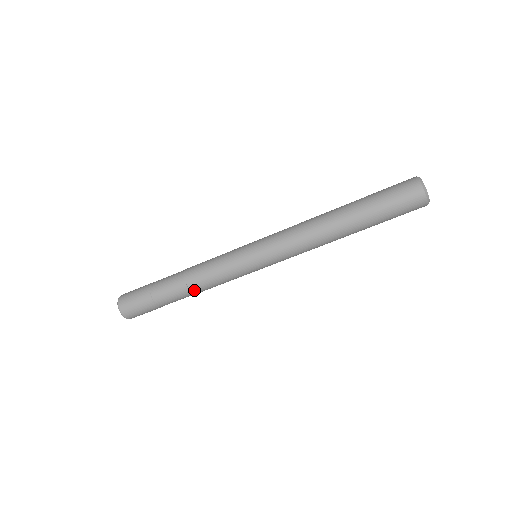
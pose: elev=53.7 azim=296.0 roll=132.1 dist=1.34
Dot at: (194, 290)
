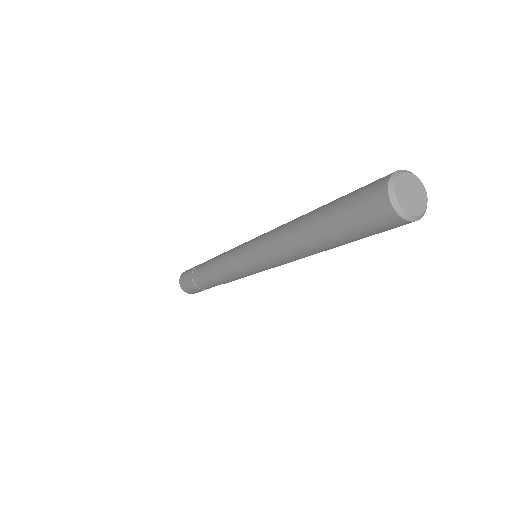
Dot at: occluded
